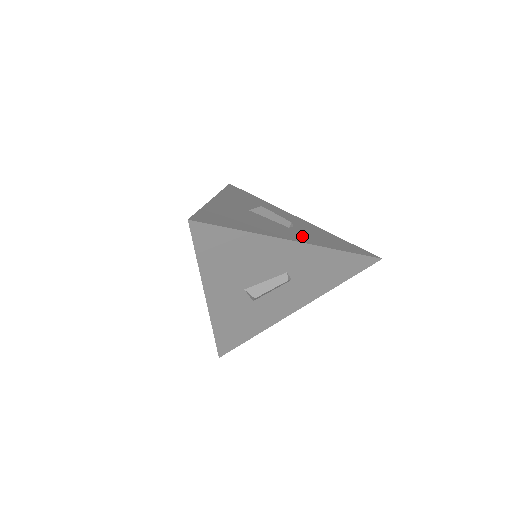
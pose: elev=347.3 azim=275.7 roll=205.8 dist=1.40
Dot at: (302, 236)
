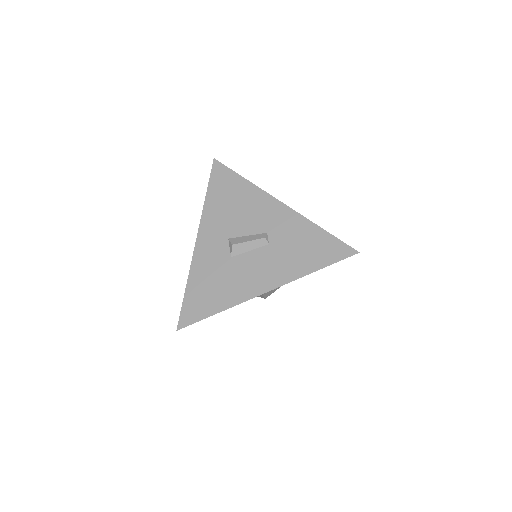
Dot at: occluded
